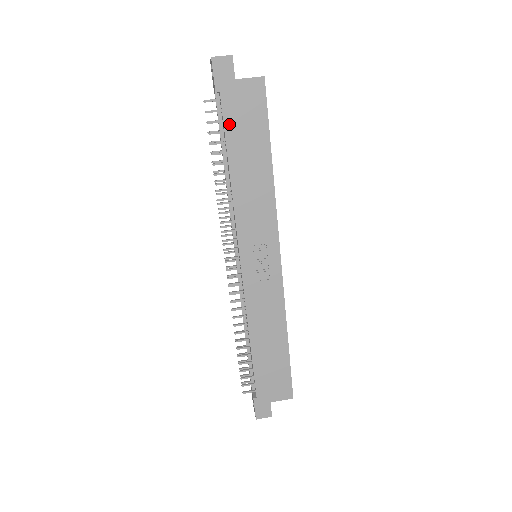
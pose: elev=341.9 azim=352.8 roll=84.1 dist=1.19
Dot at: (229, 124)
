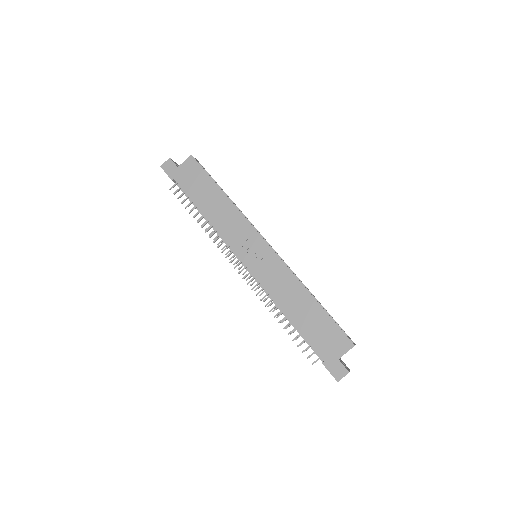
Dot at: (188, 190)
